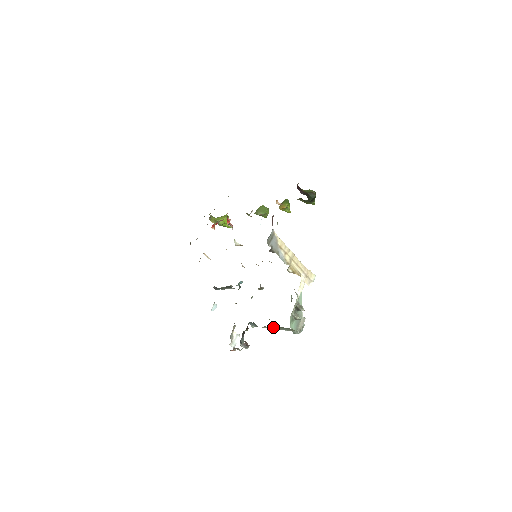
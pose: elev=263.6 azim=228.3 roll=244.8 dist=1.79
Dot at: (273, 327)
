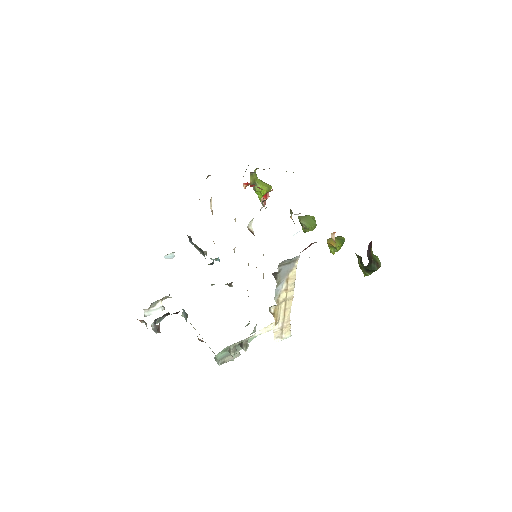
Dot at: occluded
